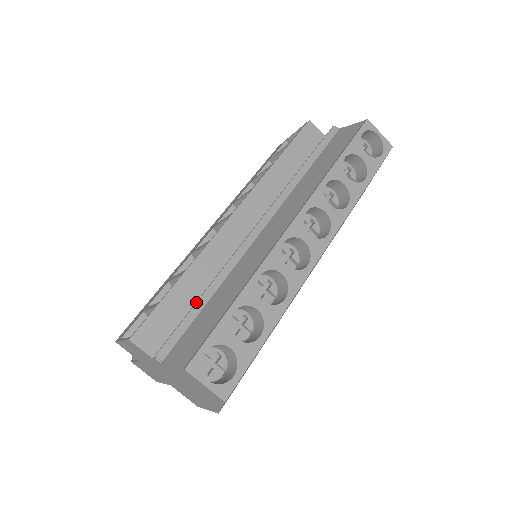
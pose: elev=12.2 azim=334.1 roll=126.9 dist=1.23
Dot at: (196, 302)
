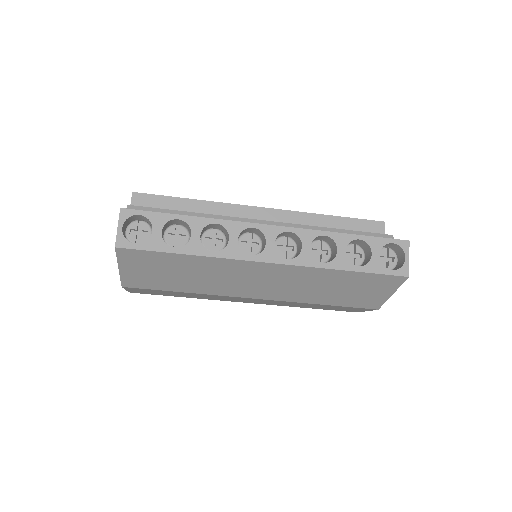
Dot at: occluded
